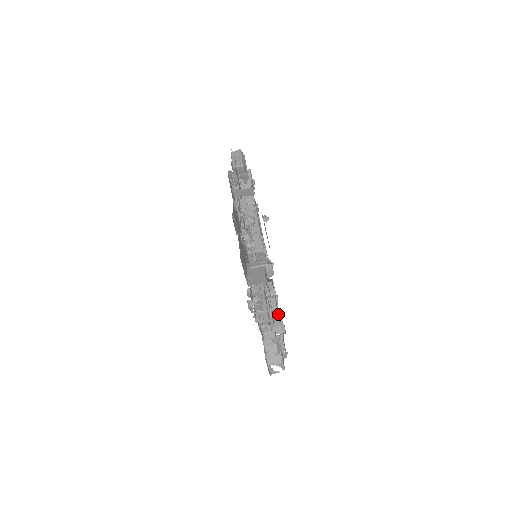
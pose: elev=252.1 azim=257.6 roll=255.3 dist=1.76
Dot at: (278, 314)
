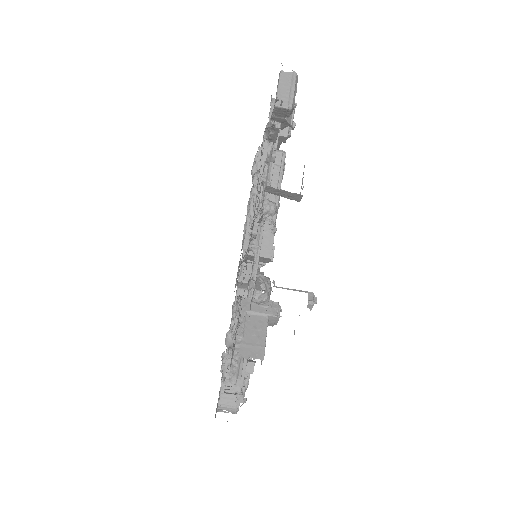
Dot at: occluded
